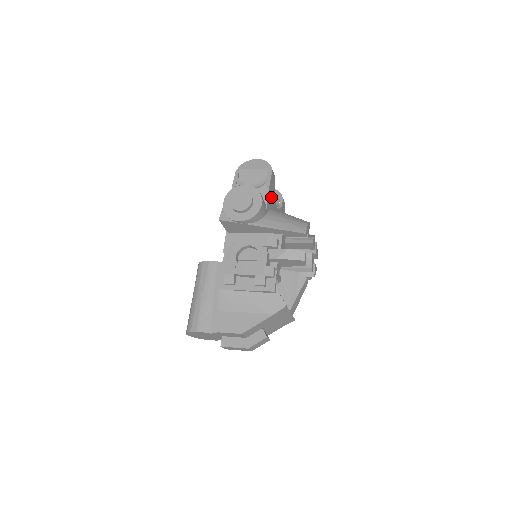
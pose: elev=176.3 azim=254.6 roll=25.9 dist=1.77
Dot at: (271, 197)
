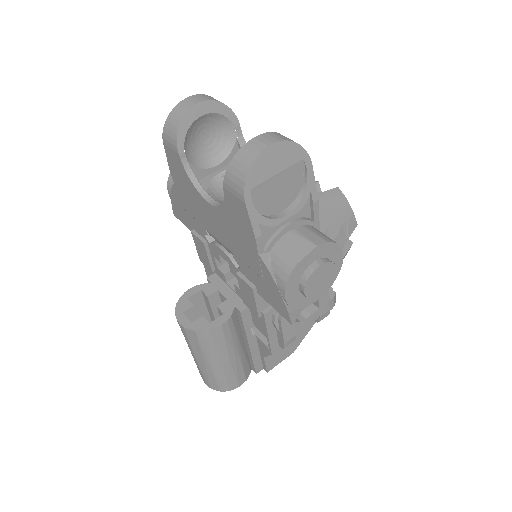
Dot at: occluded
